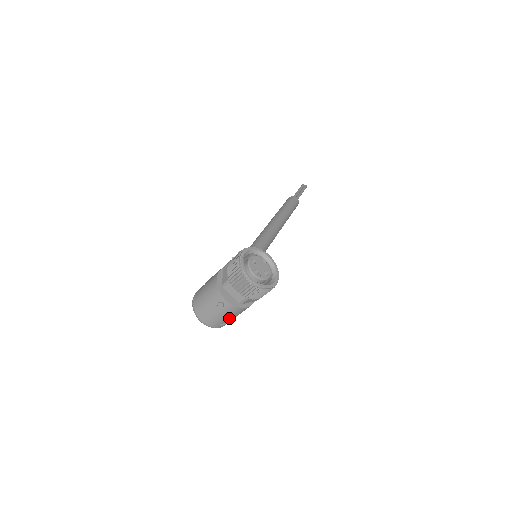
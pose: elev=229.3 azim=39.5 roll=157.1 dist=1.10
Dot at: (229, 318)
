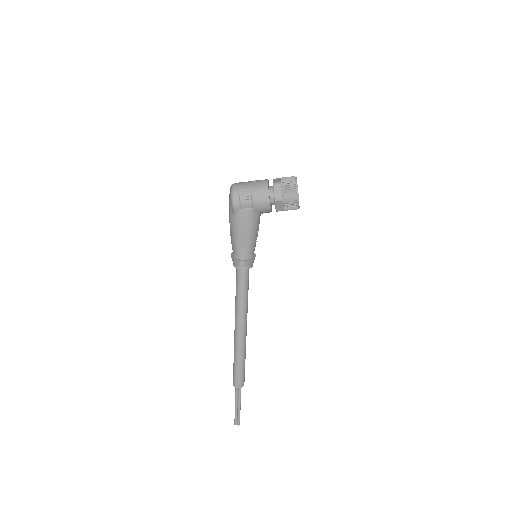
Dot at: (249, 194)
